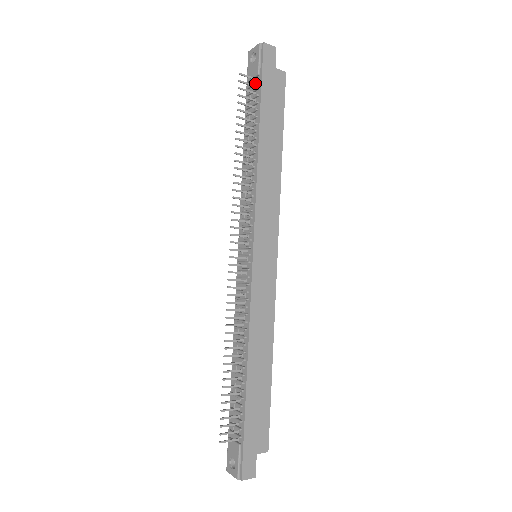
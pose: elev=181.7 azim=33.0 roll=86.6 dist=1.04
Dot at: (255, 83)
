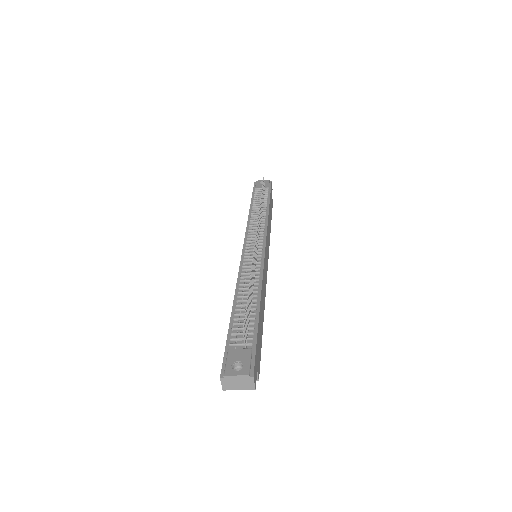
Dot at: (265, 190)
